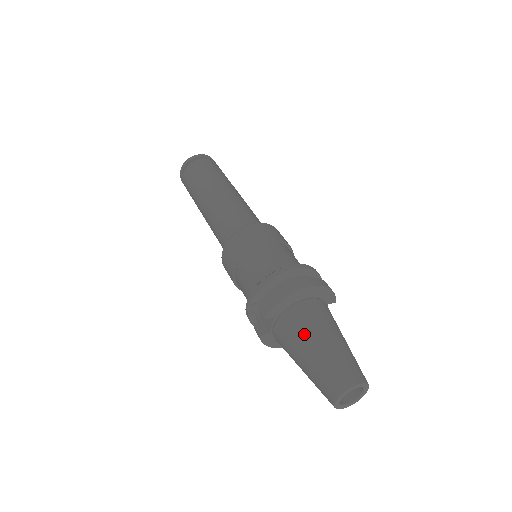
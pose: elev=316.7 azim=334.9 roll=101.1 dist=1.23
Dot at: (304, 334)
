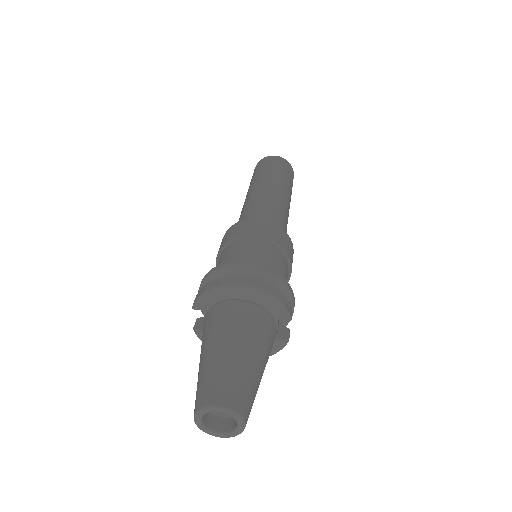
Dot at: (210, 334)
